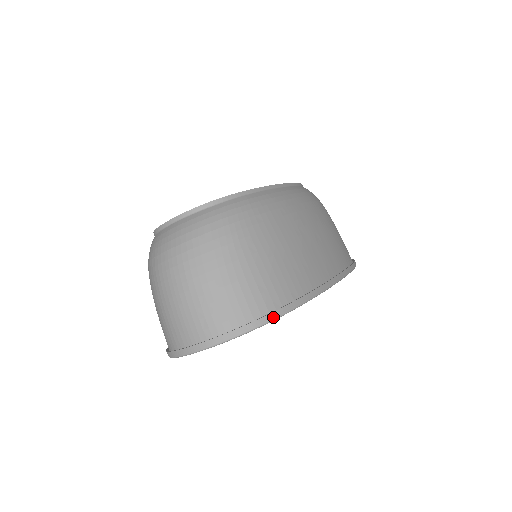
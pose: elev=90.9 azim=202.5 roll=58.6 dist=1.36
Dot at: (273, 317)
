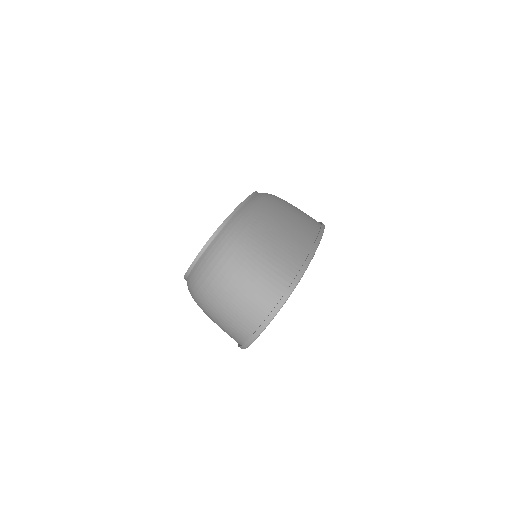
Dot at: (297, 280)
